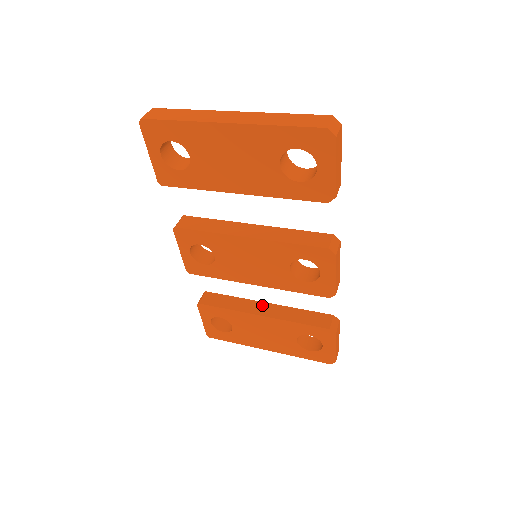
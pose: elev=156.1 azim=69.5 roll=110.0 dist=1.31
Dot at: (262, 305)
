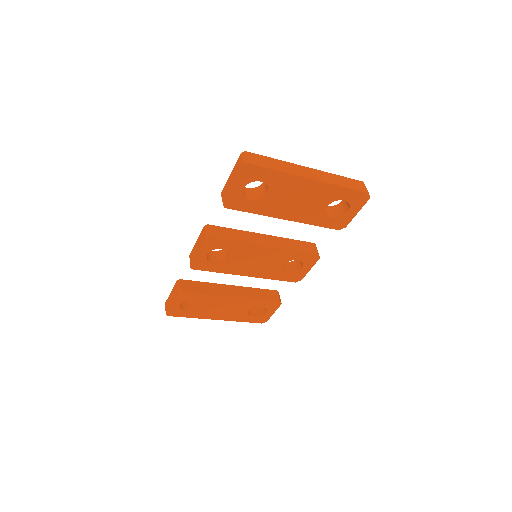
Dot at: (229, 287)
